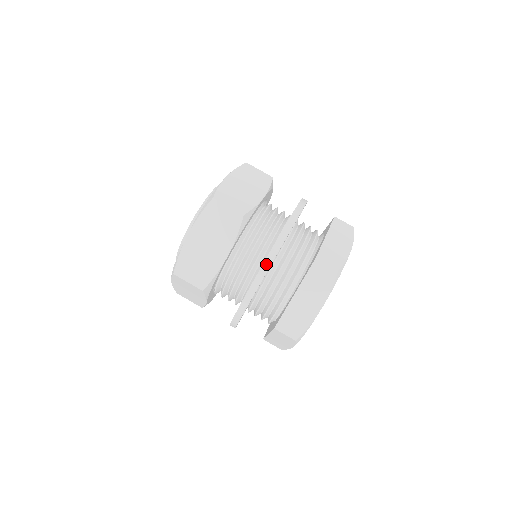
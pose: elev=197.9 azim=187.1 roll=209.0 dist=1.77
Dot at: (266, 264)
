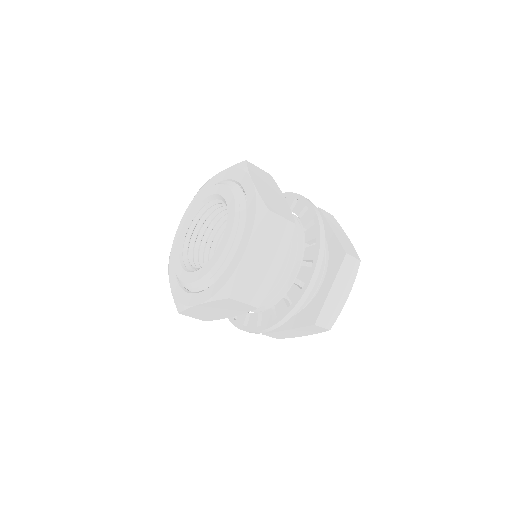
Dot at: (317, 268)
